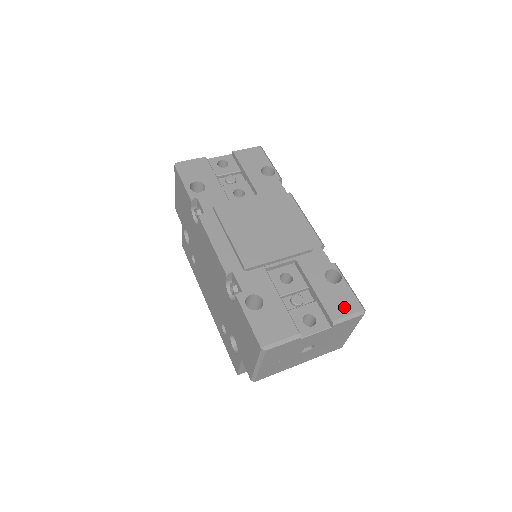
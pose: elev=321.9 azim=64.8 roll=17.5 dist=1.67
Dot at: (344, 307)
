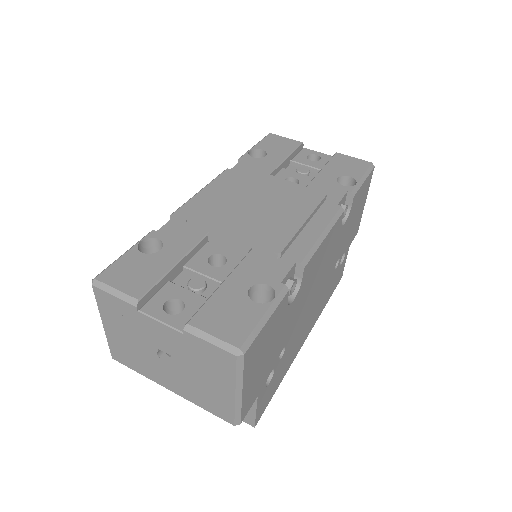
Dot at: (222, 325)
